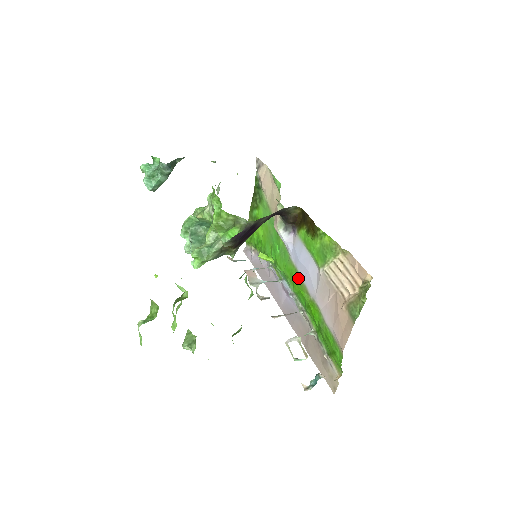
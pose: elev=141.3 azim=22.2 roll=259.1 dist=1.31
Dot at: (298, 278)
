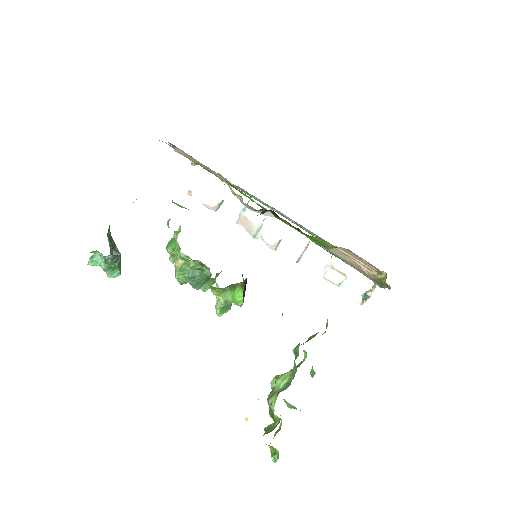
Dot at: occluded
